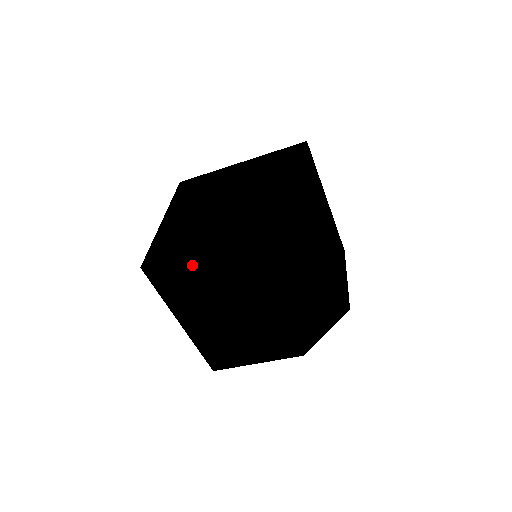
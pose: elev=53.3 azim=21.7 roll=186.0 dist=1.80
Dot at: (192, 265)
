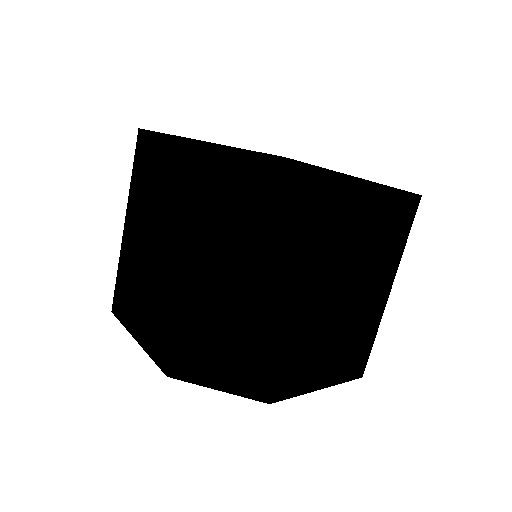
Dot at: (164, 154)
